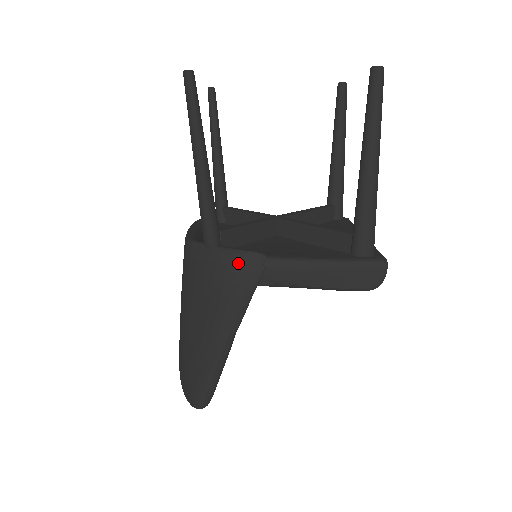
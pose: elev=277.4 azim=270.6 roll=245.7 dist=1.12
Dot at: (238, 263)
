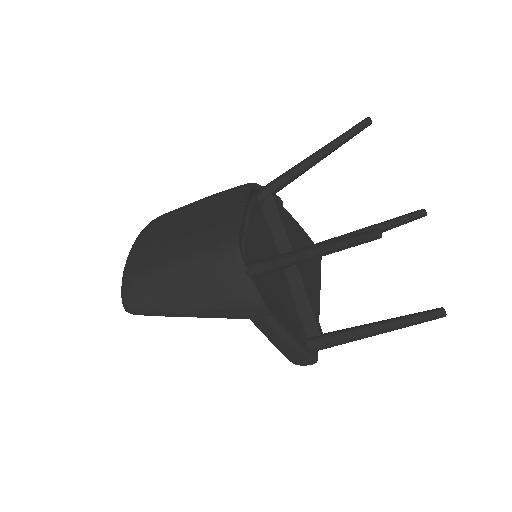
Dot at: (253, 304)
